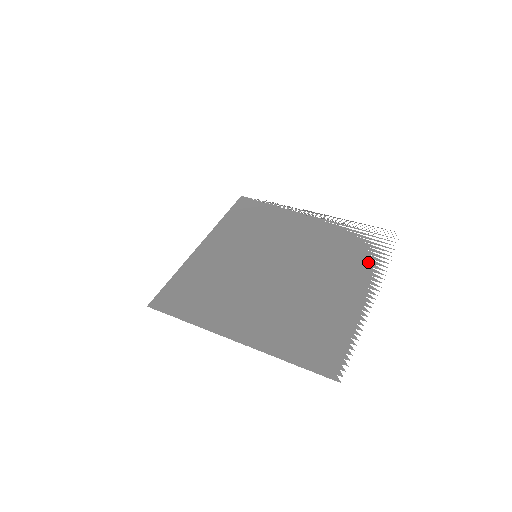
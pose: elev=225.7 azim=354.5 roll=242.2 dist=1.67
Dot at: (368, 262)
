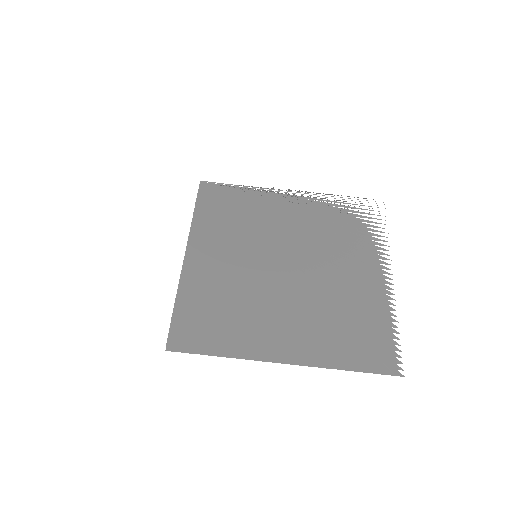
Dot at: (368, 239)
